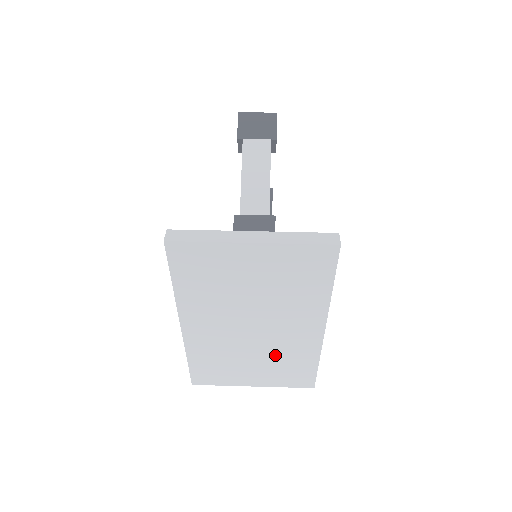
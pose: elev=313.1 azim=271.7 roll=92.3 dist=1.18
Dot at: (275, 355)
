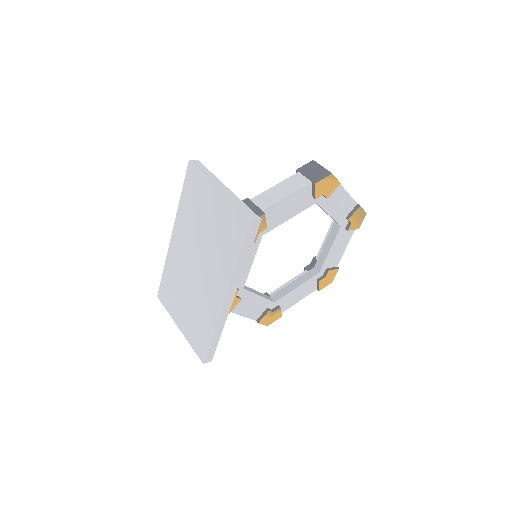
Dot at: (197, 304)
